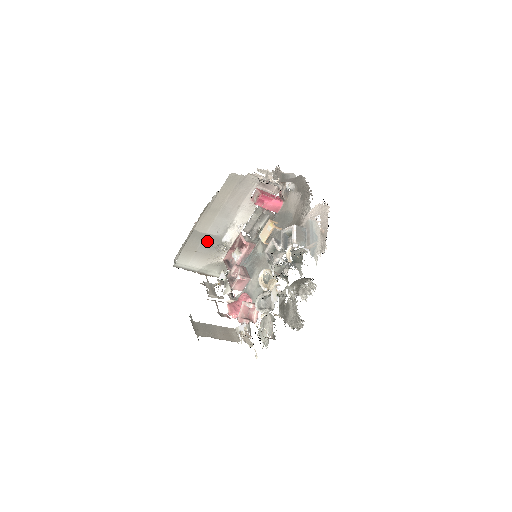
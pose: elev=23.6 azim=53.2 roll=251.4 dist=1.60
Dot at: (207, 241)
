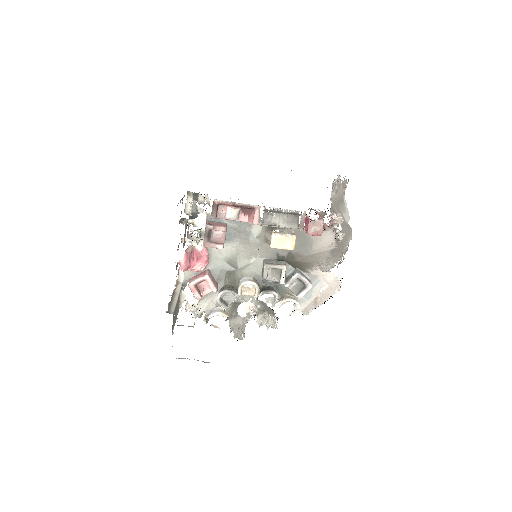
Dot at: occluded
